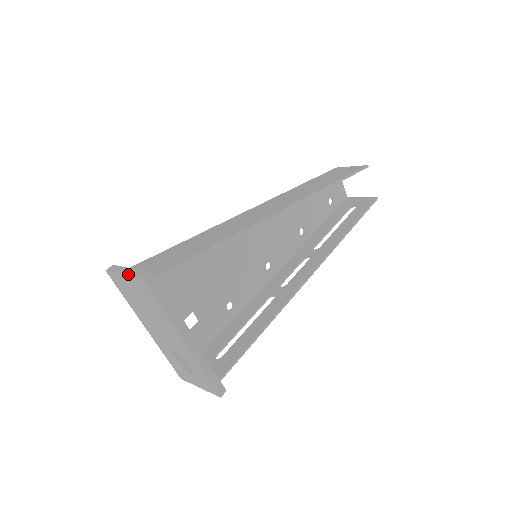
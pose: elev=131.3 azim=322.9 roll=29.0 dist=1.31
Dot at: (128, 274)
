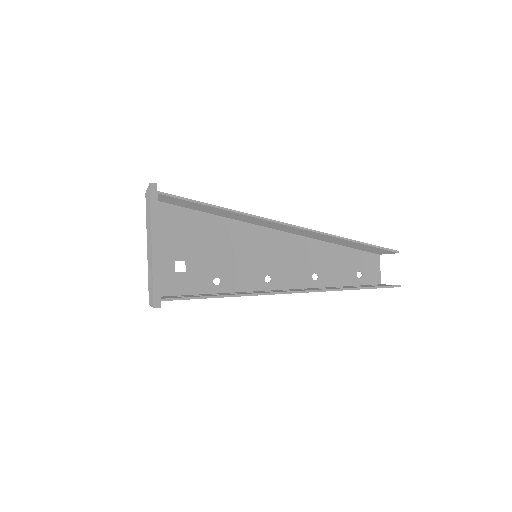
Dot at: occluded
